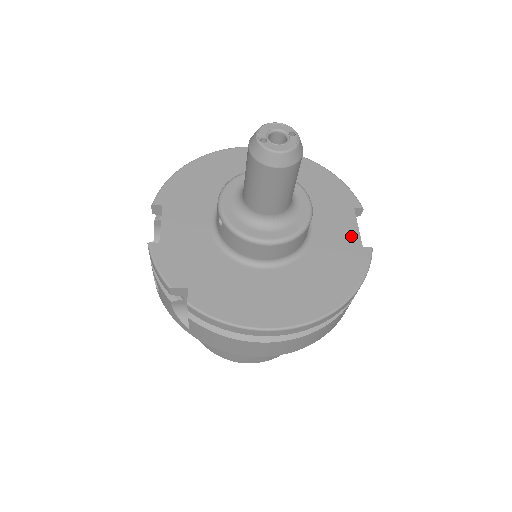
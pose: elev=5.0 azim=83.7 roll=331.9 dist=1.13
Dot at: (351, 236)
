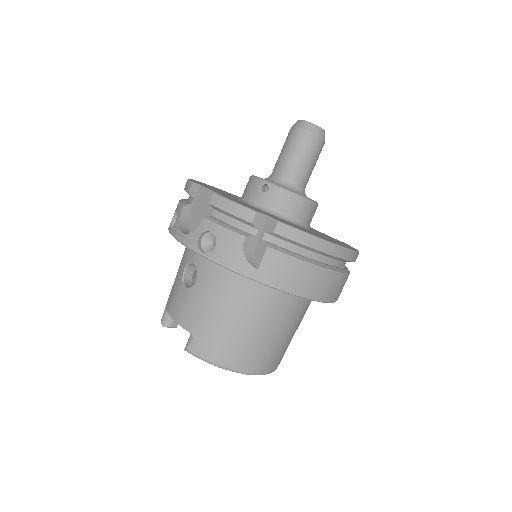
Dot at: (325, 234)
